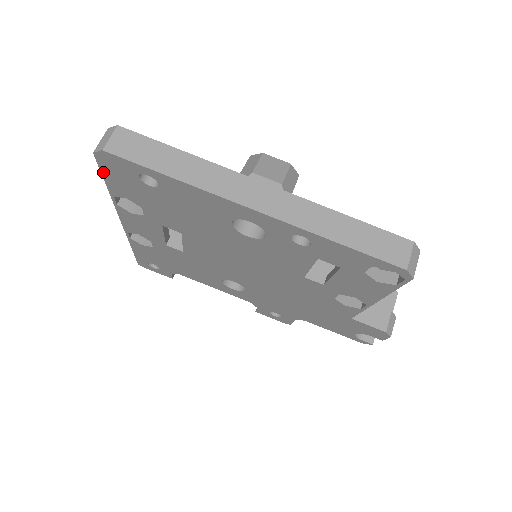
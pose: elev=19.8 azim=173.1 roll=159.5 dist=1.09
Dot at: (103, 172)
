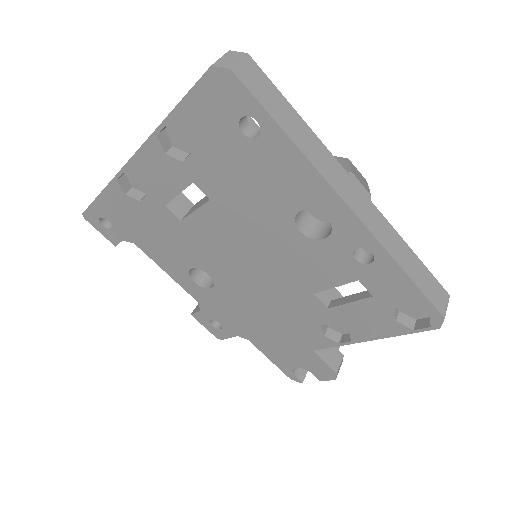
Dot at: (192, 92)
